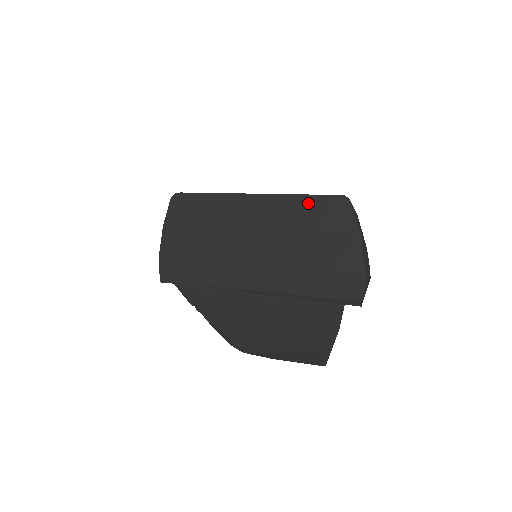
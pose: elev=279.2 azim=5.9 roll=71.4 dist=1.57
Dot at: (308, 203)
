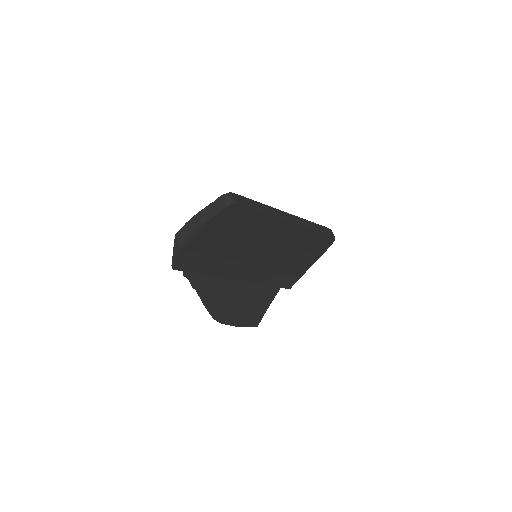
Dot at: (315, 237)
